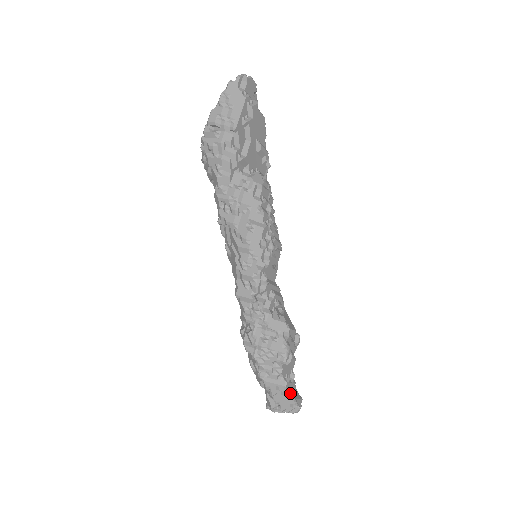
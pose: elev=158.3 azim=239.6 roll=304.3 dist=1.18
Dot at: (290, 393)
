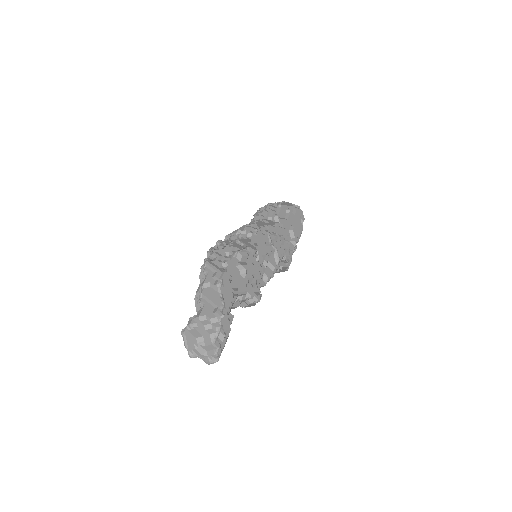
Dot at: (223, 293)
